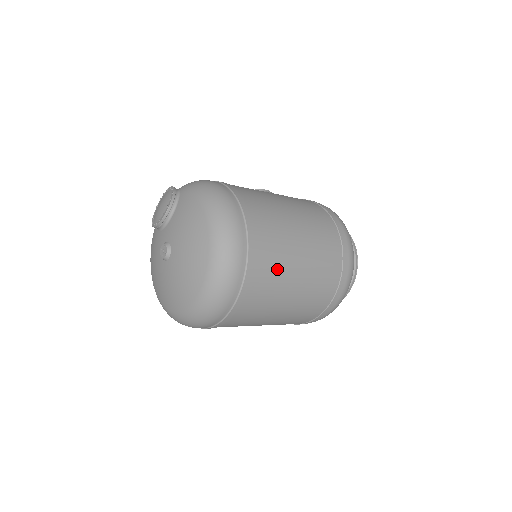
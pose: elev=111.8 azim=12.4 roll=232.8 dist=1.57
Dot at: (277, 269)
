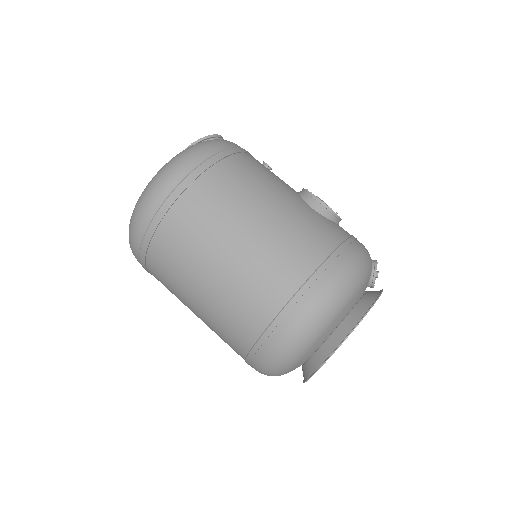
Dot at: (175, 267)
